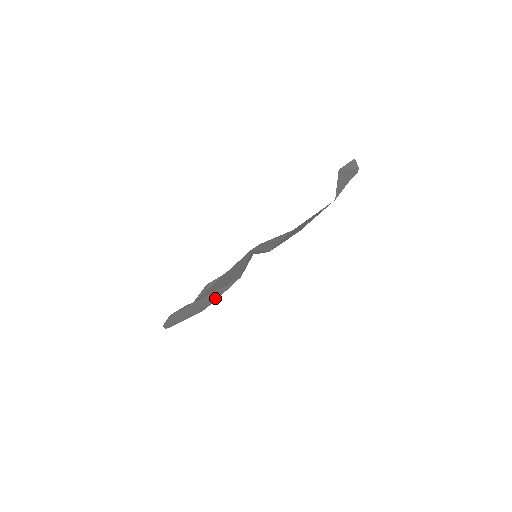
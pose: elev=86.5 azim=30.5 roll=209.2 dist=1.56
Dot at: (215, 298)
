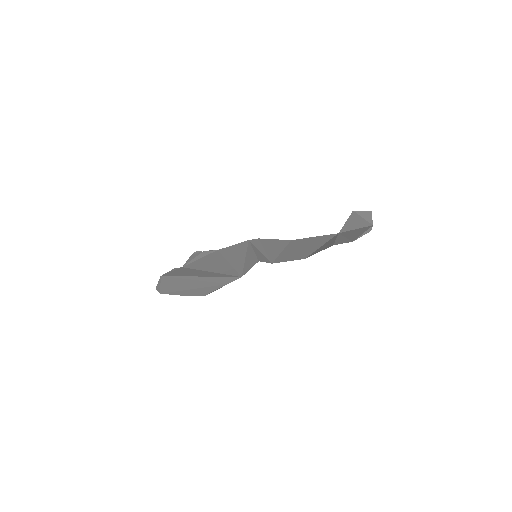
Dot at: (215, 287)
